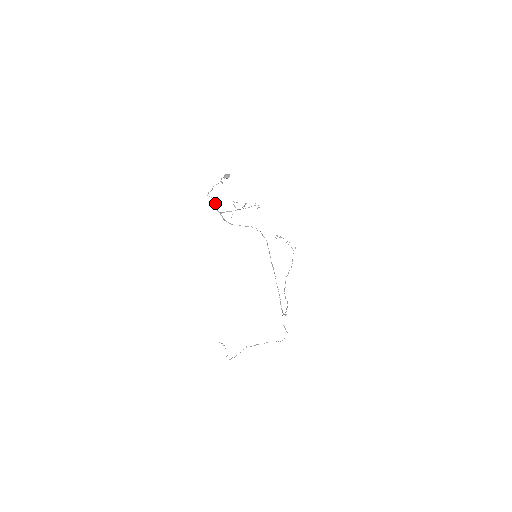
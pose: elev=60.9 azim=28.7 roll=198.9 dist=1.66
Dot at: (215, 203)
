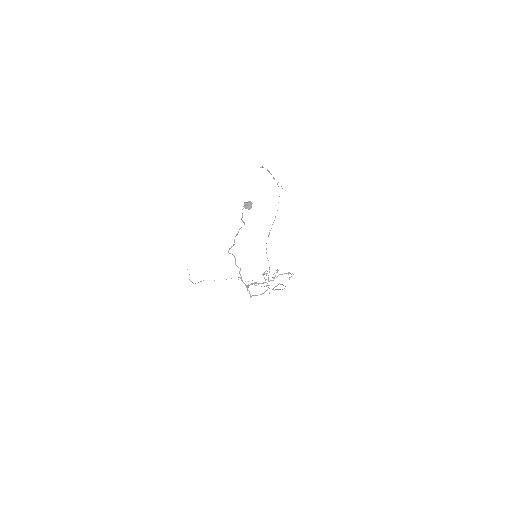
Dot at: (240, 269)
